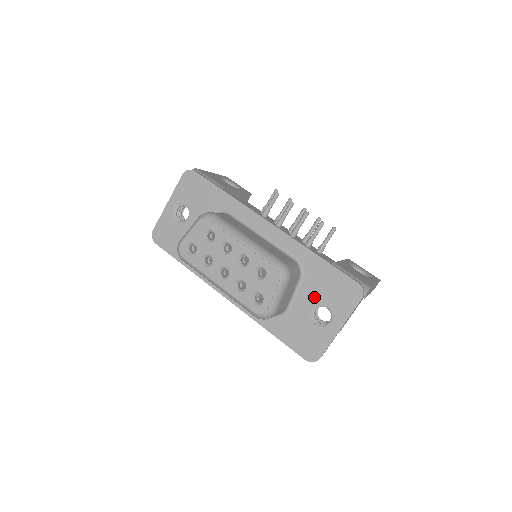
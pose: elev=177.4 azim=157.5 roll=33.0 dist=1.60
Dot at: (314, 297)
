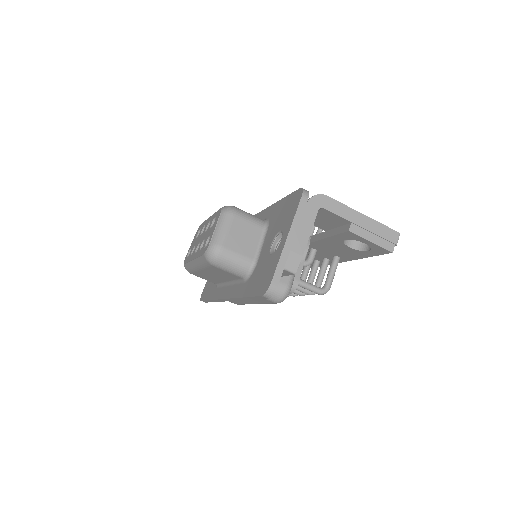
Dot at: (273, 234)
